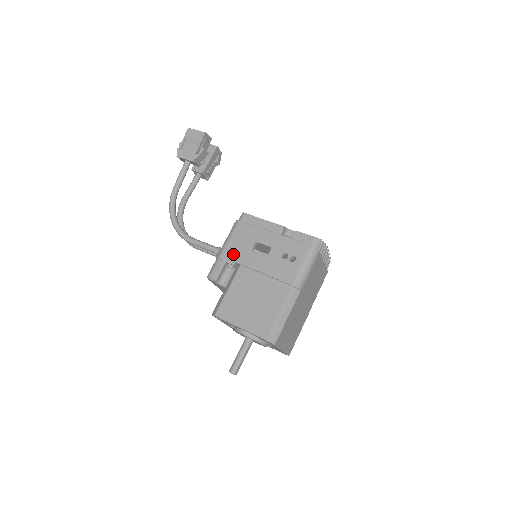
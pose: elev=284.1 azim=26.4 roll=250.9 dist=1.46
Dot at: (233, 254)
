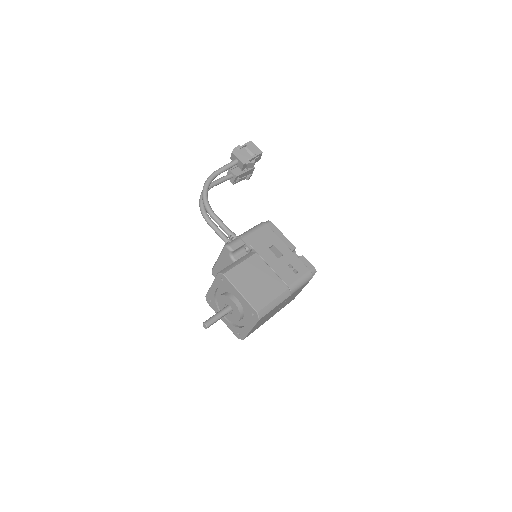
Dot at: (254, 242)
